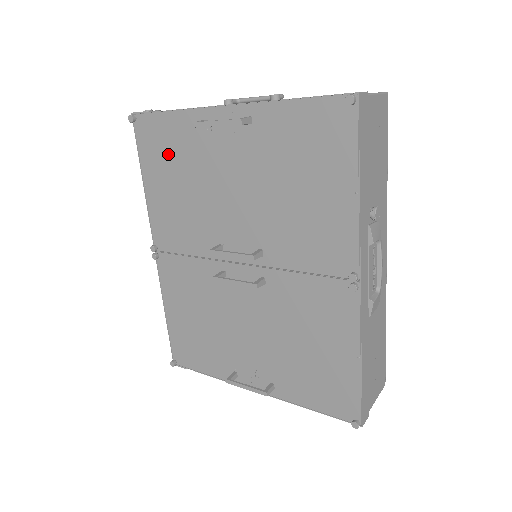
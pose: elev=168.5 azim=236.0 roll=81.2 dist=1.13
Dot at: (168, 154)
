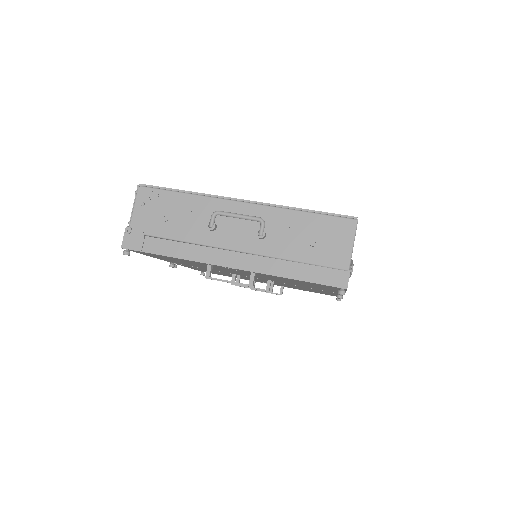
Dot at: (172, 259)
